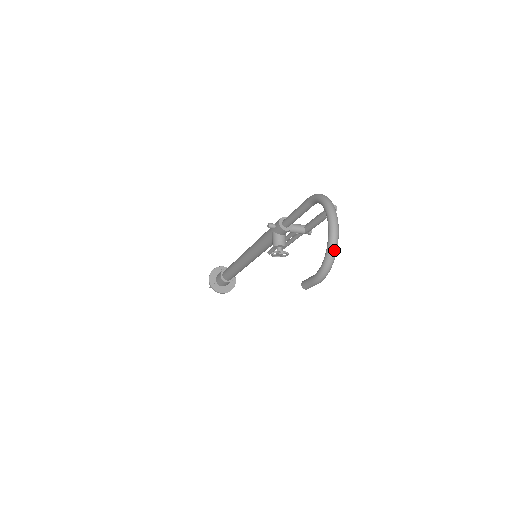
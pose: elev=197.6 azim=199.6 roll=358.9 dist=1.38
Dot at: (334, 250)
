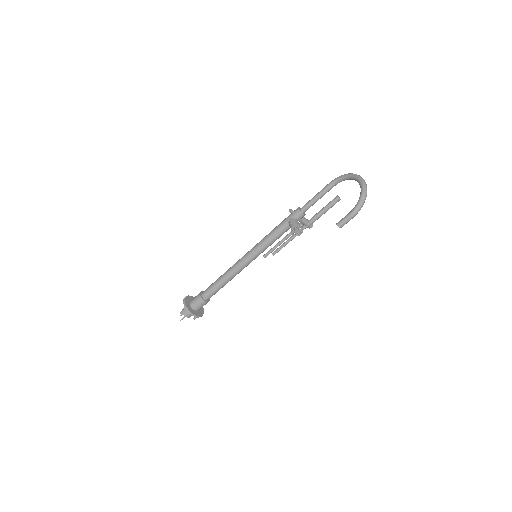
Dot at: occluded
